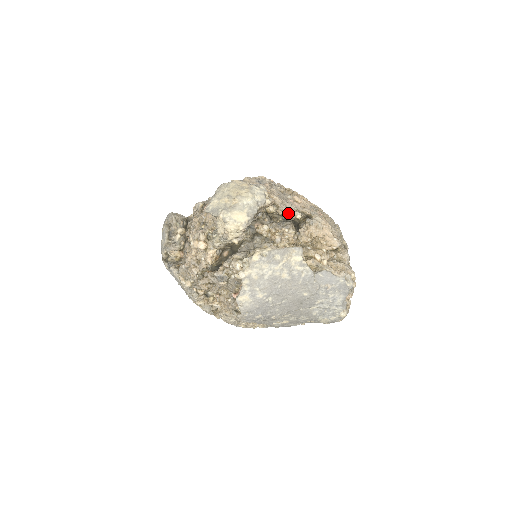
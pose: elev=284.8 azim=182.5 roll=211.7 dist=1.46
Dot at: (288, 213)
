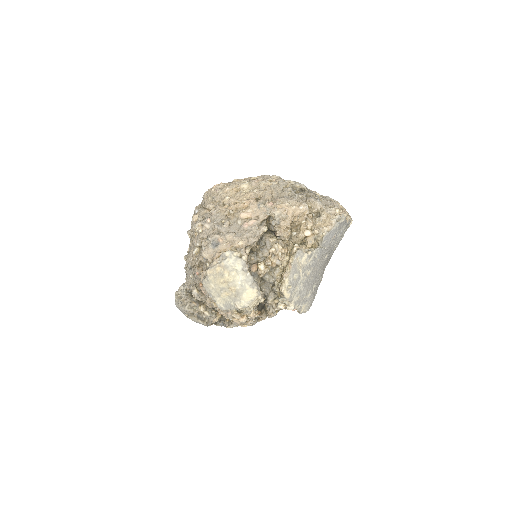
Dot at: (258, 238)
